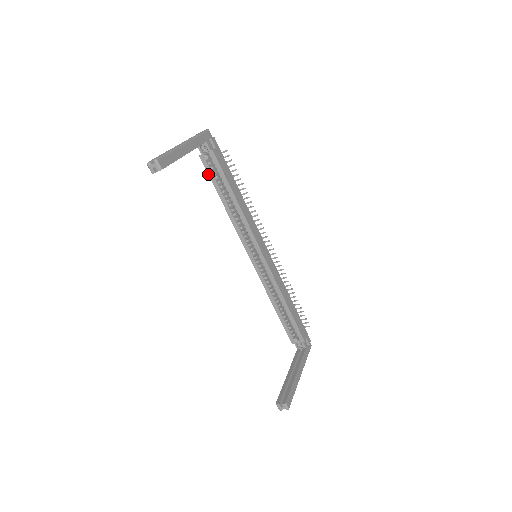
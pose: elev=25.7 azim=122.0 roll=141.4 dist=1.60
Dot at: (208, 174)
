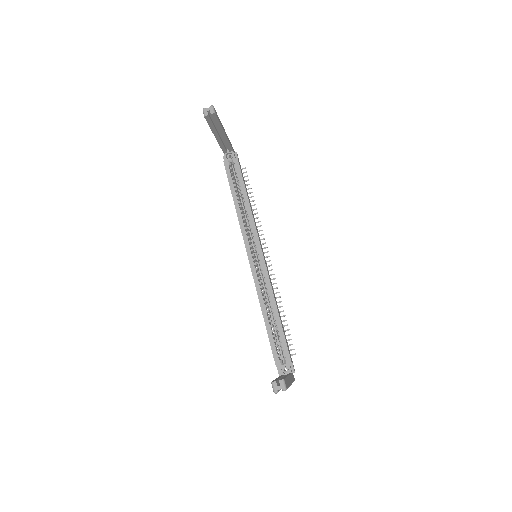
Dot at: (227, 177)
